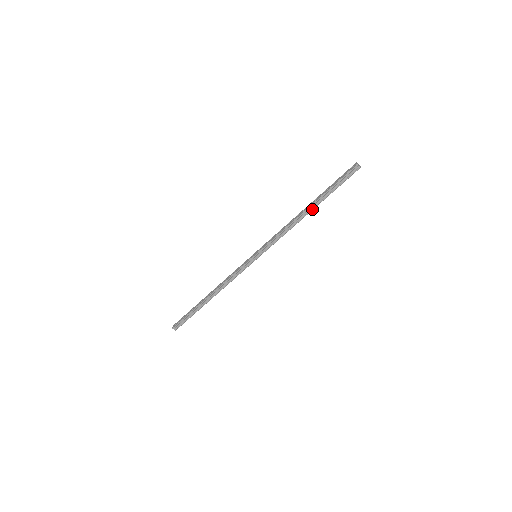
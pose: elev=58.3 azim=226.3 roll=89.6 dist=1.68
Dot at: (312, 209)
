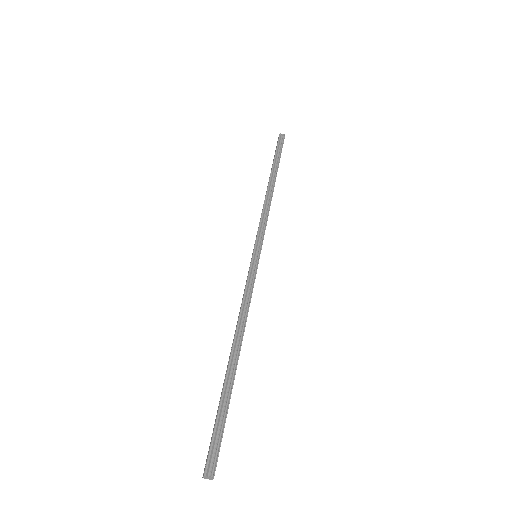
Dot at: (274, 179)
